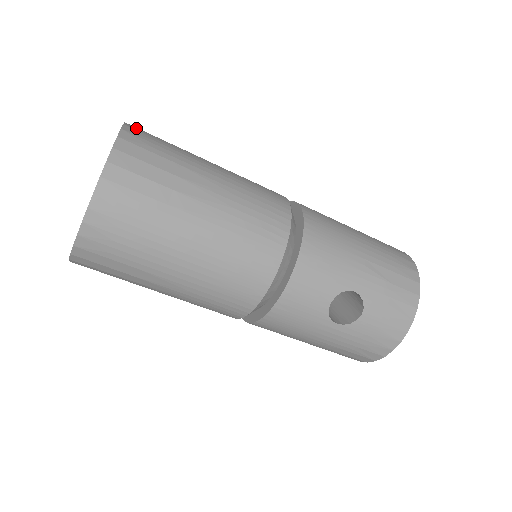
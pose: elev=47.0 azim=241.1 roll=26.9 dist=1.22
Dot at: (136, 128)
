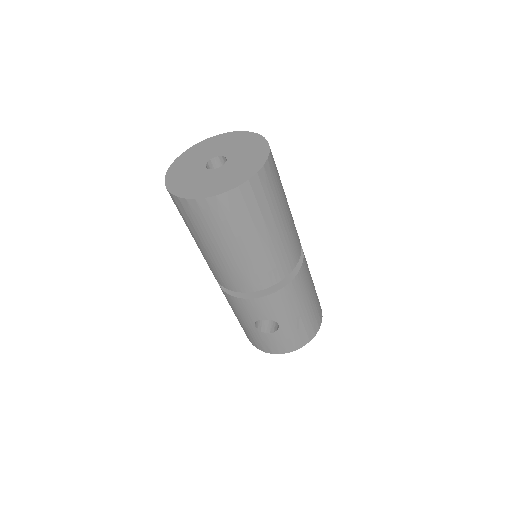
Dot at: (272, 162)
